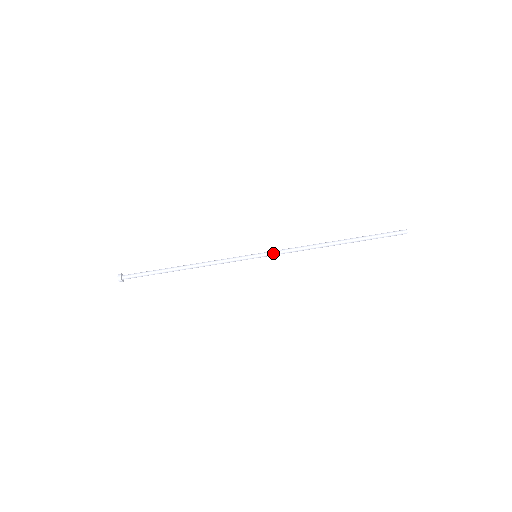
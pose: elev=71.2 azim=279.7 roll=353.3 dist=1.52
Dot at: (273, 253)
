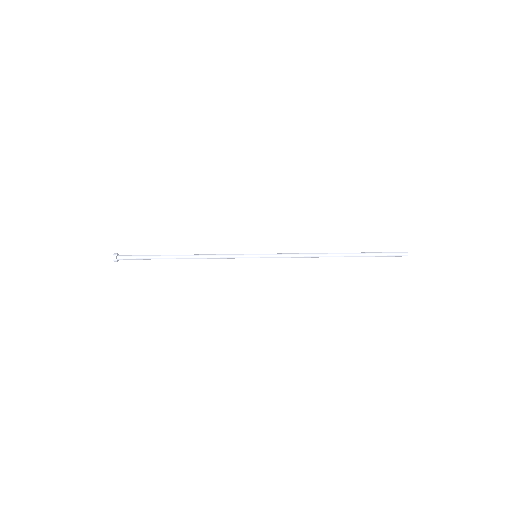
Dot at: (273, 255)
